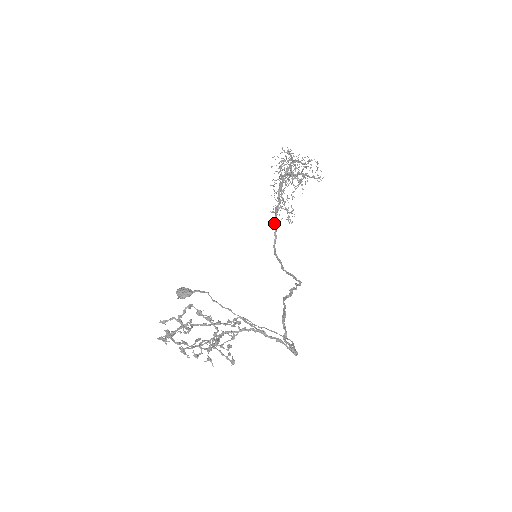
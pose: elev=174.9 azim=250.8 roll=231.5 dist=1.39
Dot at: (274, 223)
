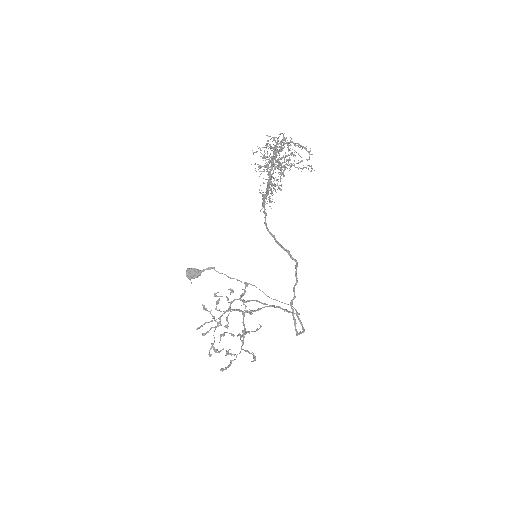
Dot at: (263, 205)
